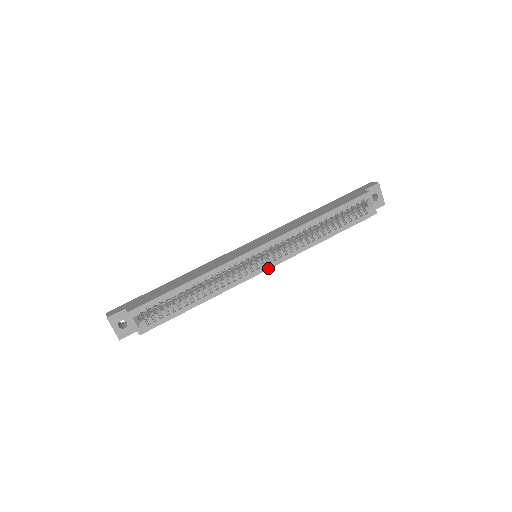
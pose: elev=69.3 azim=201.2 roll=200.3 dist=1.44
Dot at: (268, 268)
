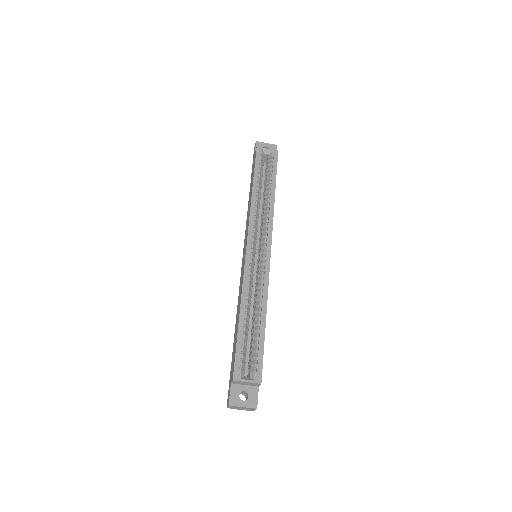
Dot at: (270, 248)
